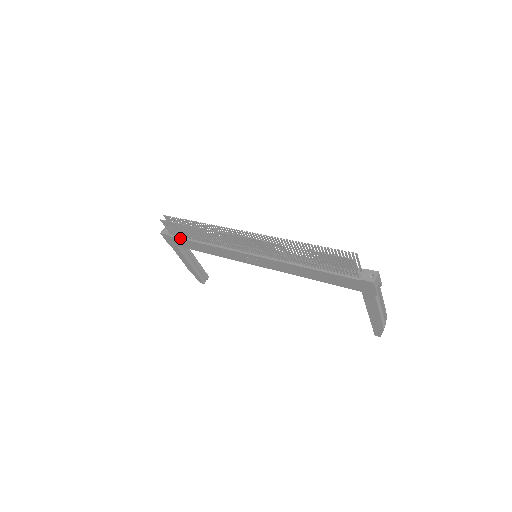
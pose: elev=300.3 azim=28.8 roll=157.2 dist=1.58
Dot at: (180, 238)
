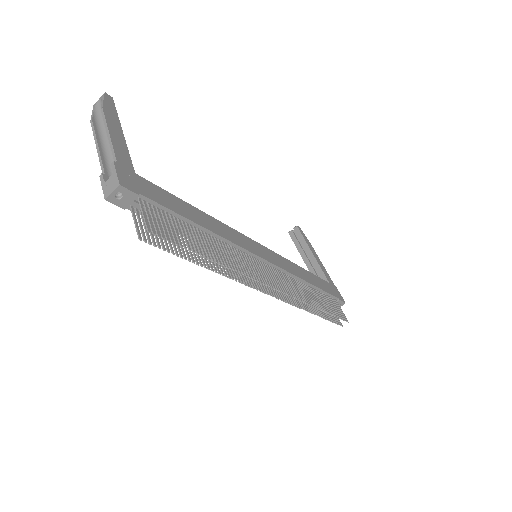
Dot at: occluded
